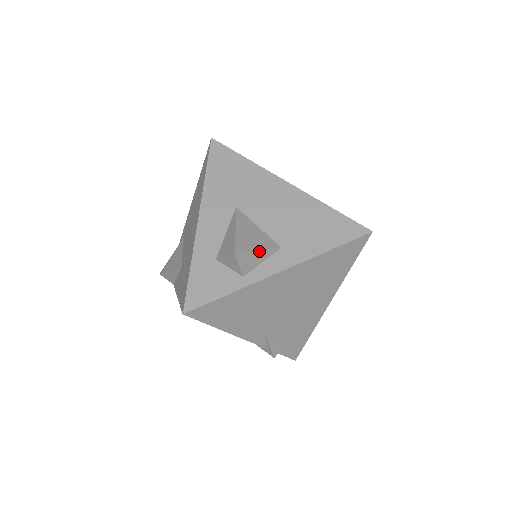
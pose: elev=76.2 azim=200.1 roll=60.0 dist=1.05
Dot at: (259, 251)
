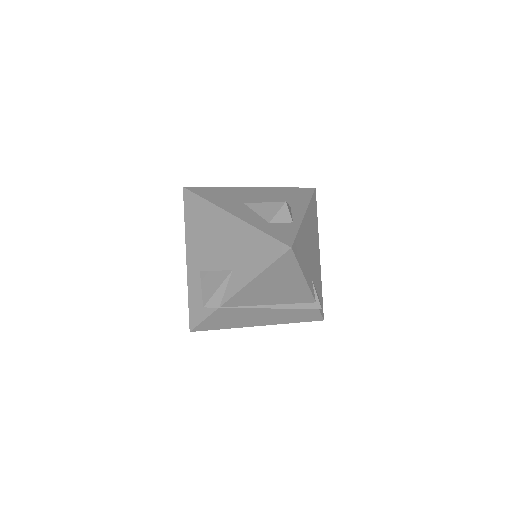
Dot at: (288, 205)
